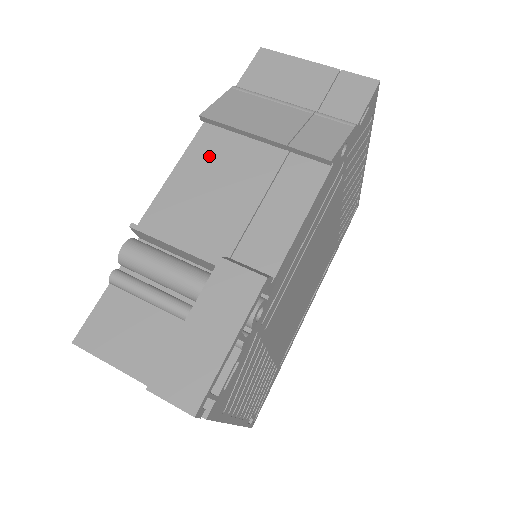
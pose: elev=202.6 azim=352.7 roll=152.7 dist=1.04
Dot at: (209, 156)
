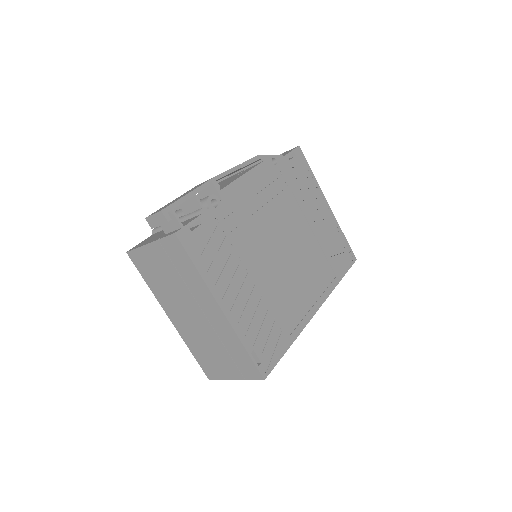
Dot at: occluded
